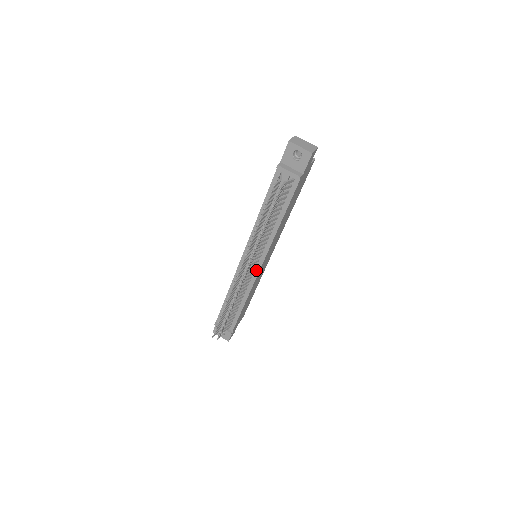
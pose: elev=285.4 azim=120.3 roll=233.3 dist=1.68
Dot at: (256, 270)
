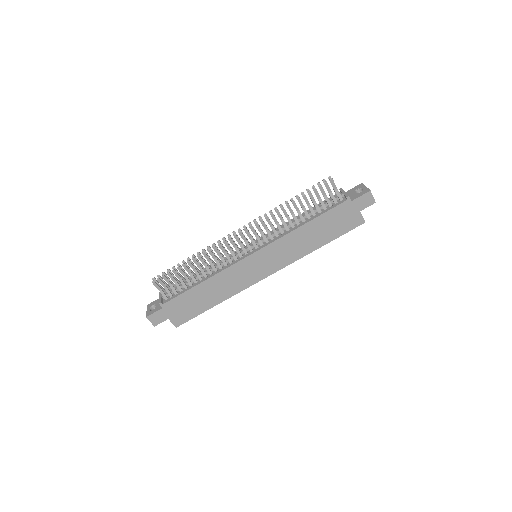
Dot at: (246, 255)
